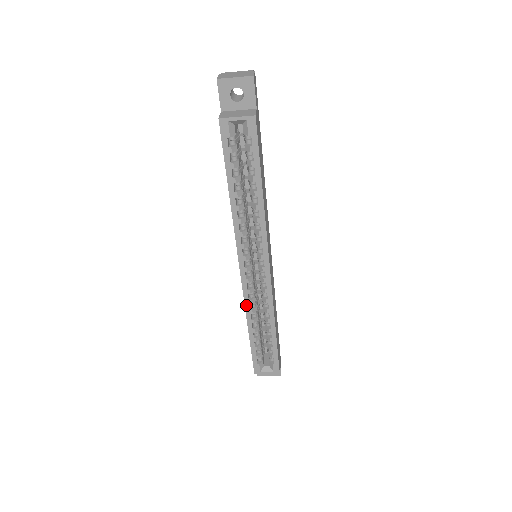
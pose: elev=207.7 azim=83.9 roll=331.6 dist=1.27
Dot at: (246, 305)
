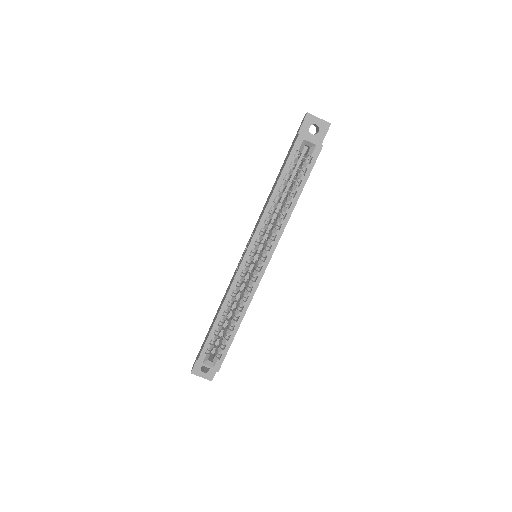
Dot at: (230, 290)
